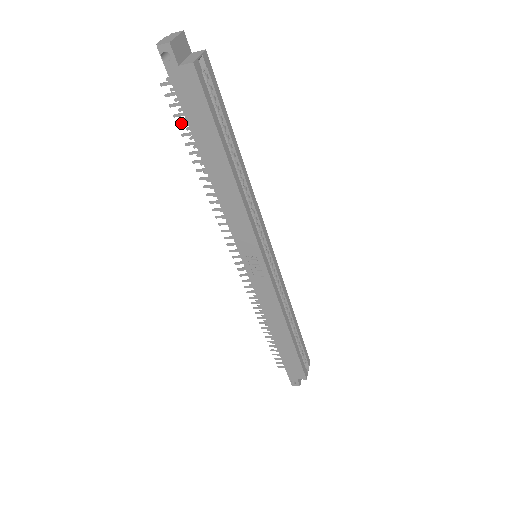
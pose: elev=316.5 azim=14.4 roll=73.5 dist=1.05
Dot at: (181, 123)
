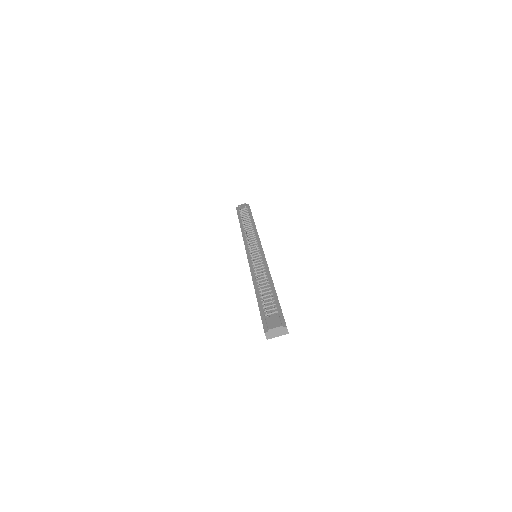
Dot at: occluded
